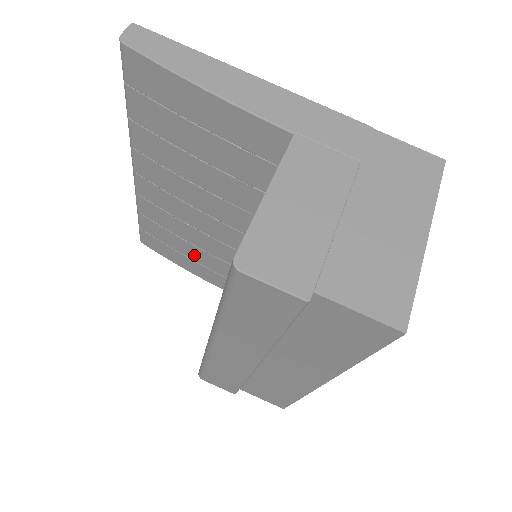
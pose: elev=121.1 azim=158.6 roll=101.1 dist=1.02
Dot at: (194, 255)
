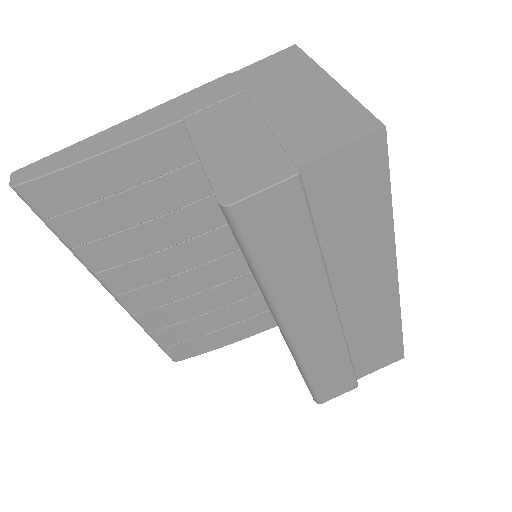
Dot at: (220, 322)
